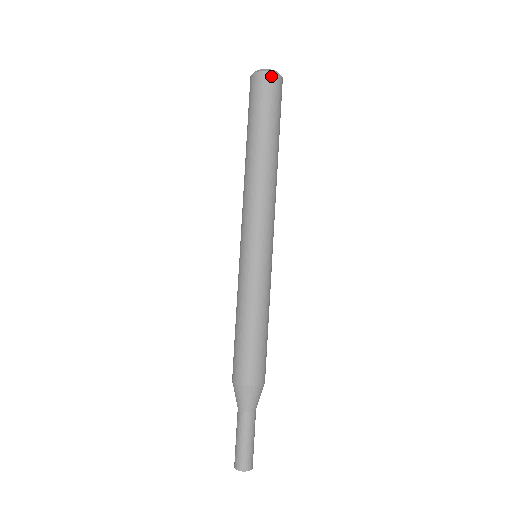
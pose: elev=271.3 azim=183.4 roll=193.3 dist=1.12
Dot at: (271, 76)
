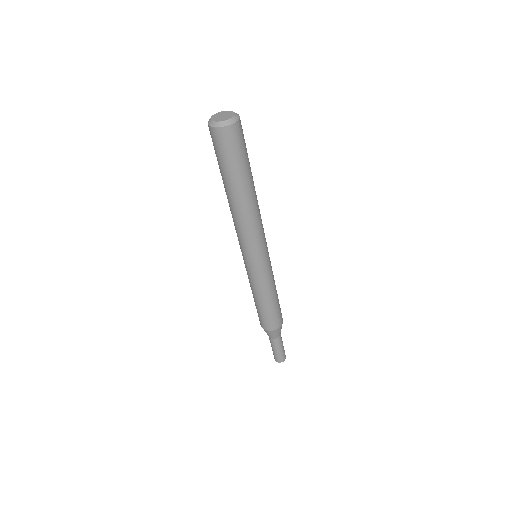
Dot at: (219, 131)
